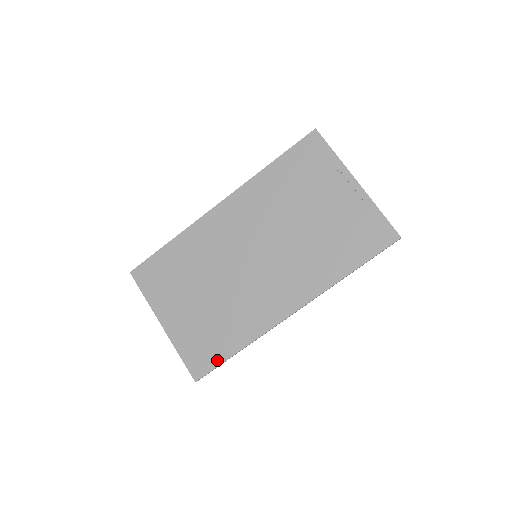
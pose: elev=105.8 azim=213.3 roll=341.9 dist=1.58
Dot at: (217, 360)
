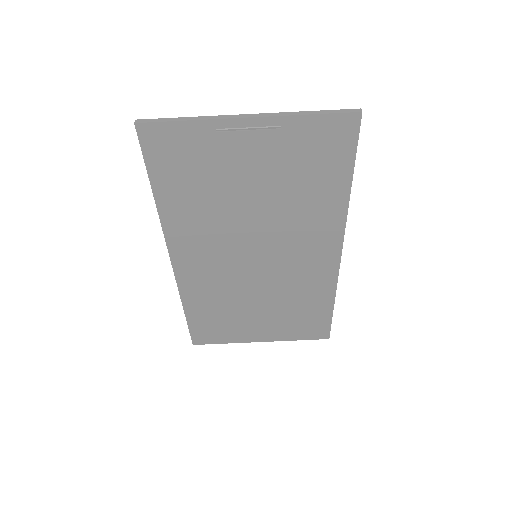
Dot at: (326, 321)
